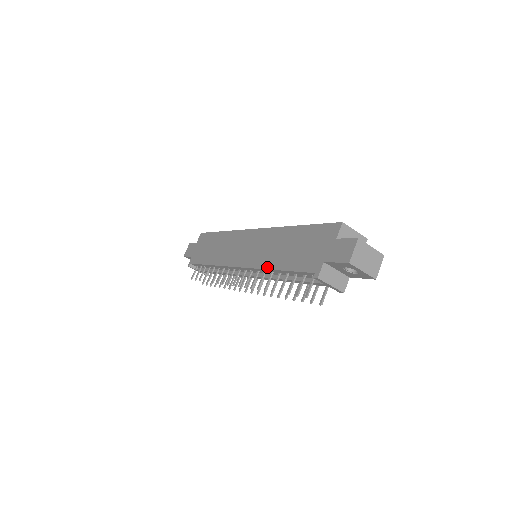
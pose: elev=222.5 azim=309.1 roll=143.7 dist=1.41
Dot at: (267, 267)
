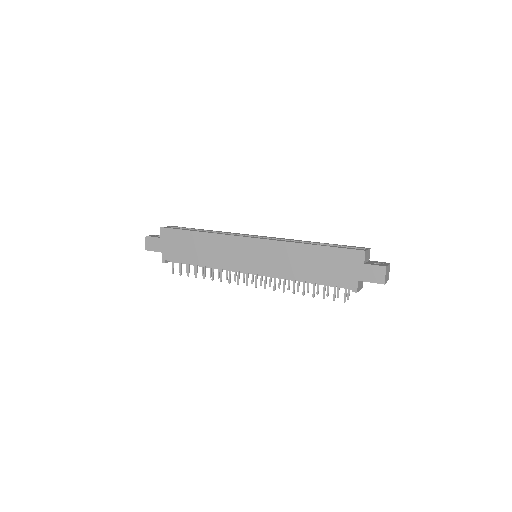
Dot at: (293, 278)
